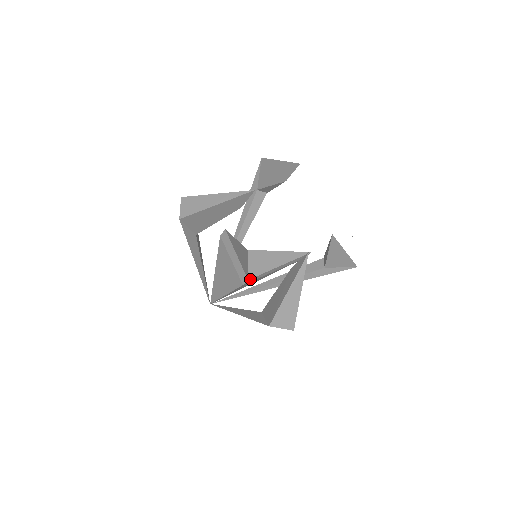
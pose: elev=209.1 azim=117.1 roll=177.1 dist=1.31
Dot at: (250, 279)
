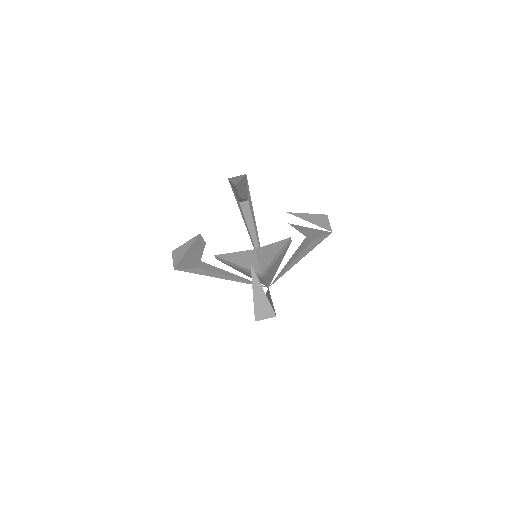
Dot at: (262, 273)
